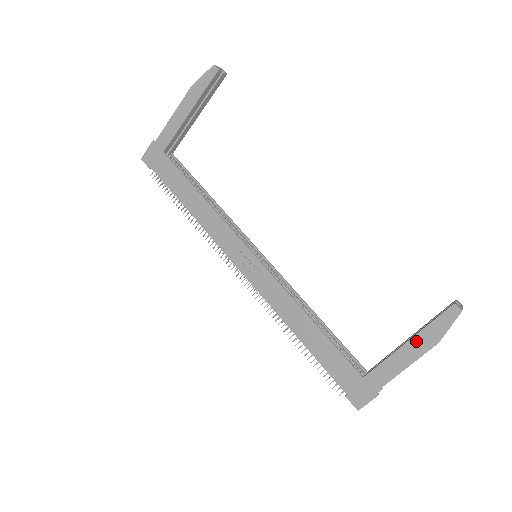
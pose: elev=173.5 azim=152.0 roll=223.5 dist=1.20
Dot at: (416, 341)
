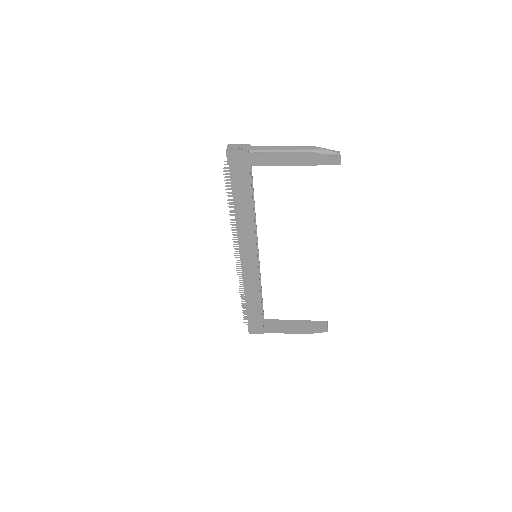
Dot at: (300, 330)
